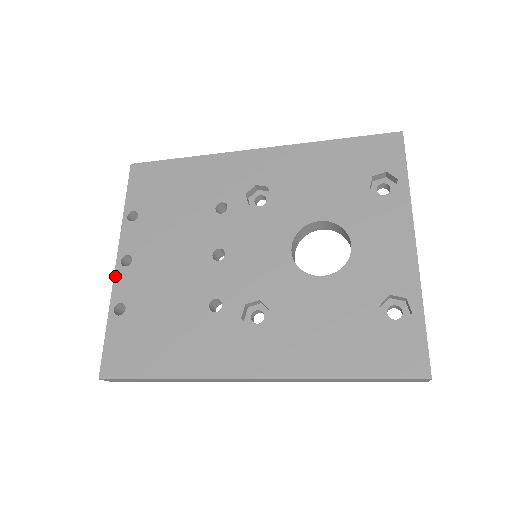
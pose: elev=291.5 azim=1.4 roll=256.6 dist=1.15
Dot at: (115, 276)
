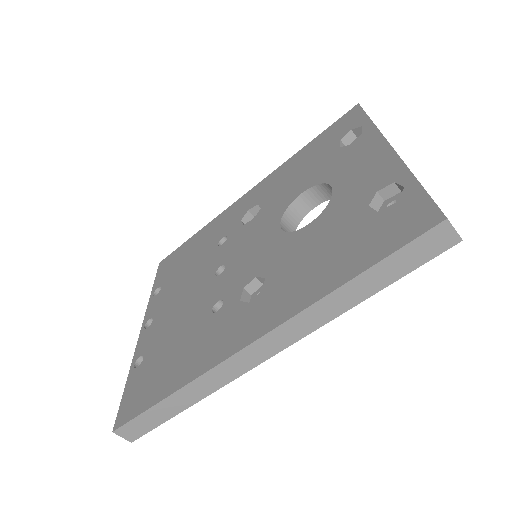
Dot at: (138, 339)
